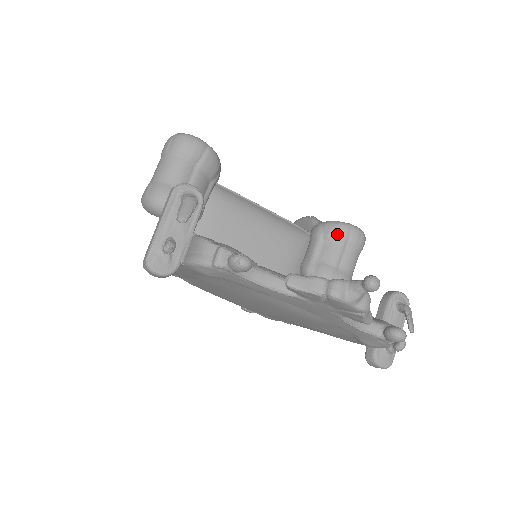
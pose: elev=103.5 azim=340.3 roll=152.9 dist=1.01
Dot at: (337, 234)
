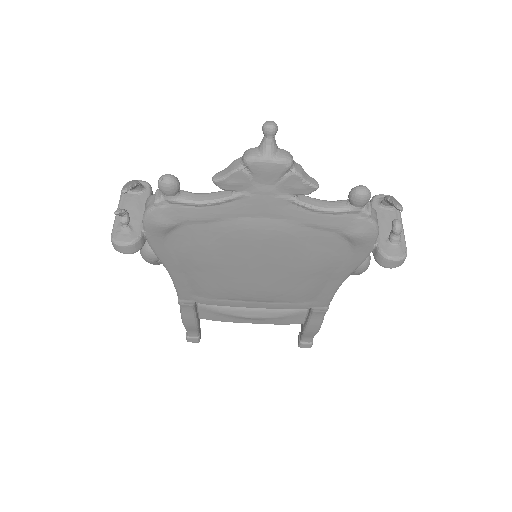
Dot at: occluded
